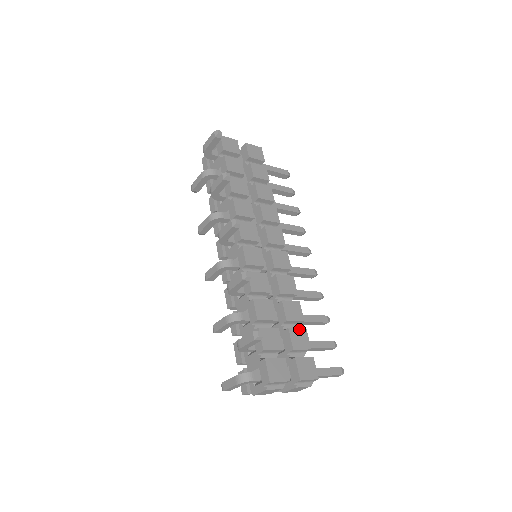
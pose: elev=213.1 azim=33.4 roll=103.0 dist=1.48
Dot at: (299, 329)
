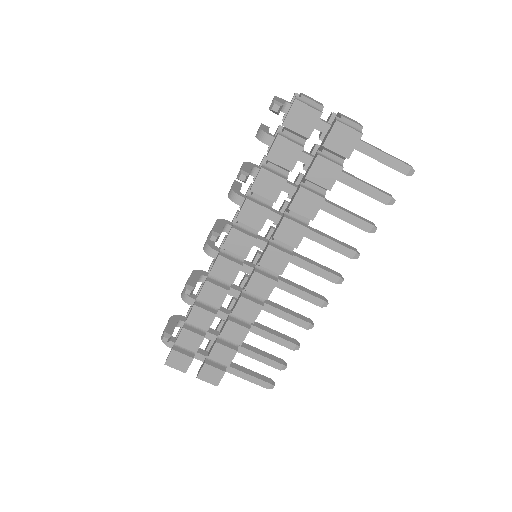
Dot at: (228, 348)
